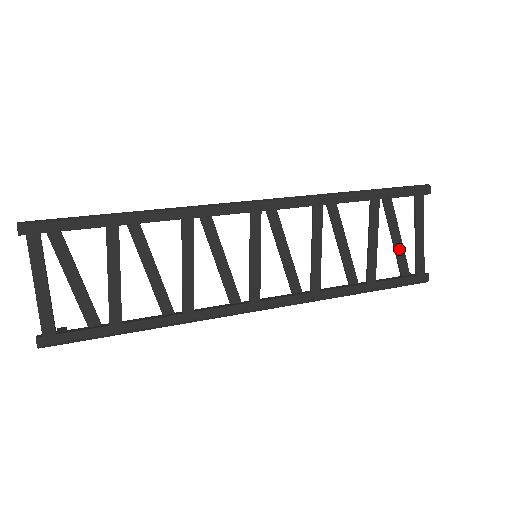
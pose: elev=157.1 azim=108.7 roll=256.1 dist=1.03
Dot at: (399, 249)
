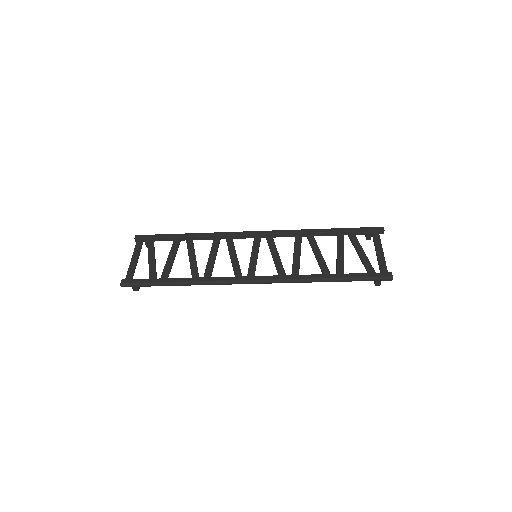
Dot at: (364, 260)
